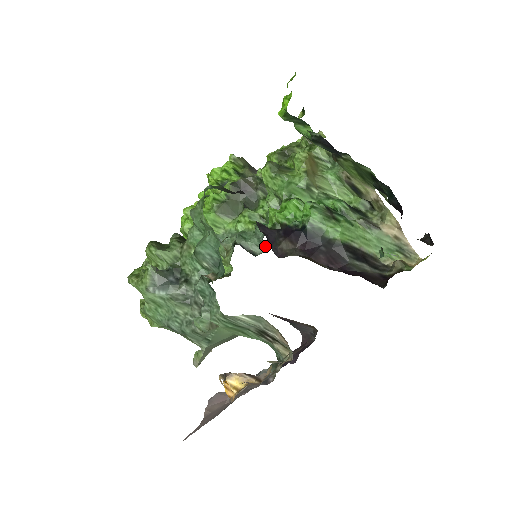
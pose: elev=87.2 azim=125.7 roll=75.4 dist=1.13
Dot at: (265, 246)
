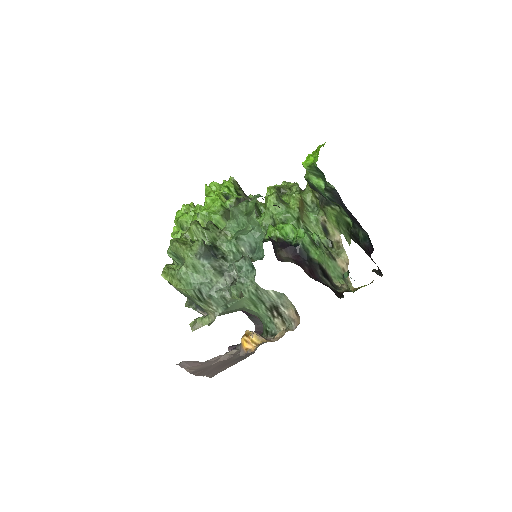
Dot at: occluded
